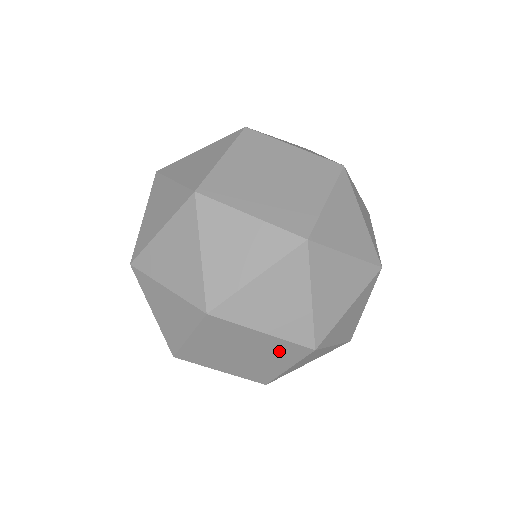
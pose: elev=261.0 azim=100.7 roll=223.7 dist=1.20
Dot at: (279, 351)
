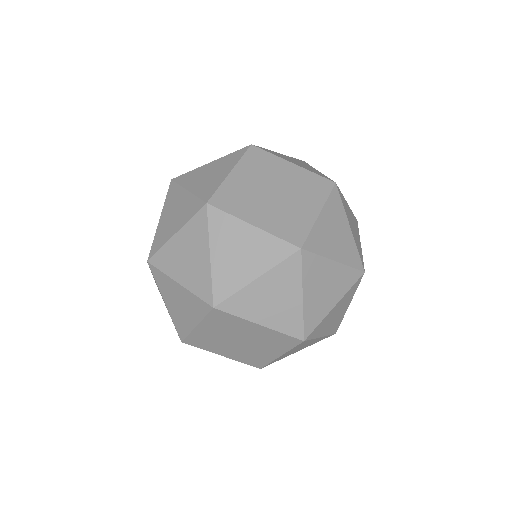
Dot at: (273, 341)
